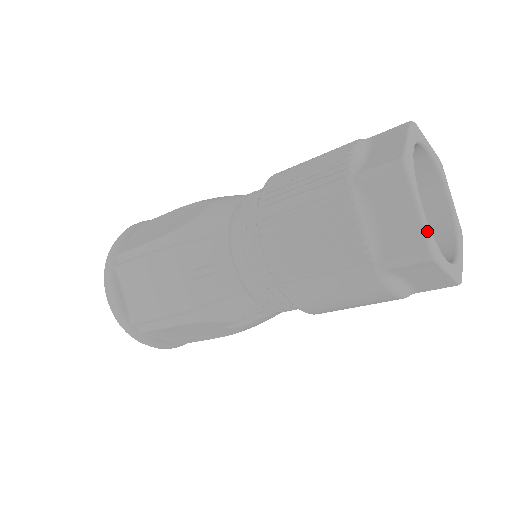
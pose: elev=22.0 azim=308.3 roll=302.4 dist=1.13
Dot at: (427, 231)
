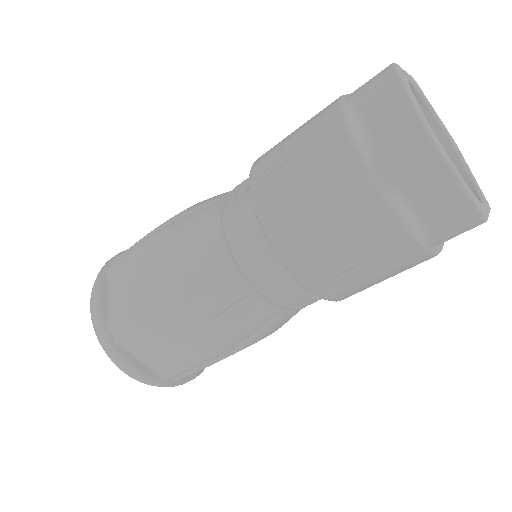
Dot at: (474, 199)
